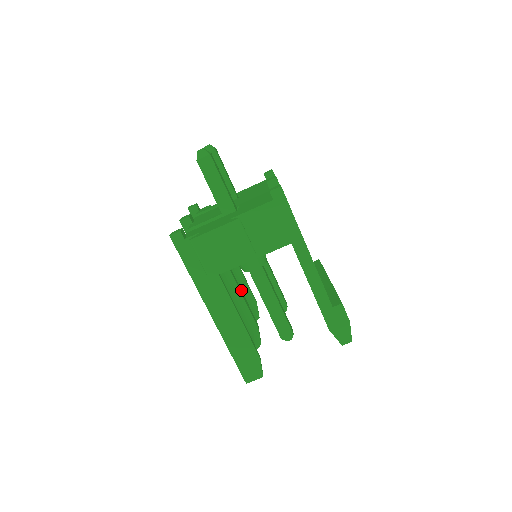
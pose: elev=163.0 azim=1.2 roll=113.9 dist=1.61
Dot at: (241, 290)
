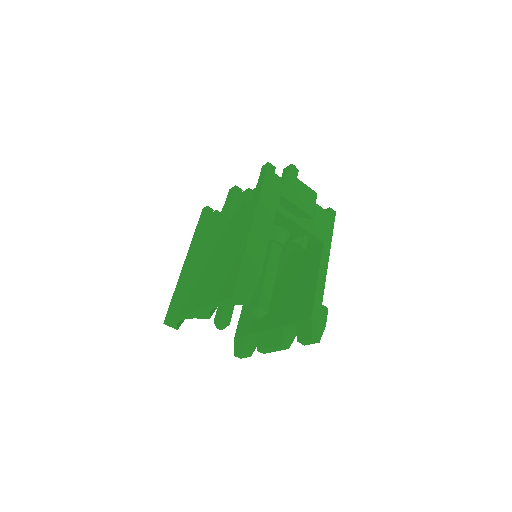
Dot at: occluded
